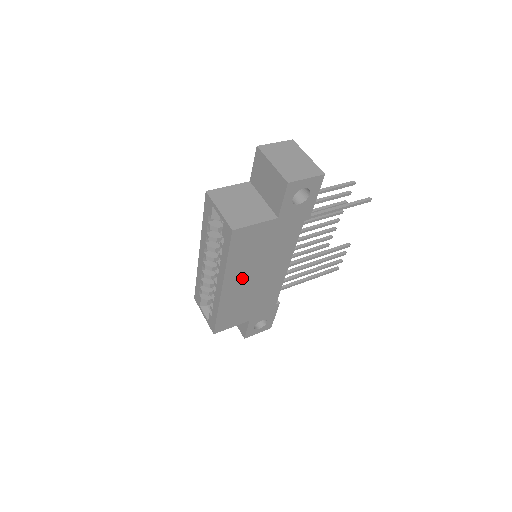
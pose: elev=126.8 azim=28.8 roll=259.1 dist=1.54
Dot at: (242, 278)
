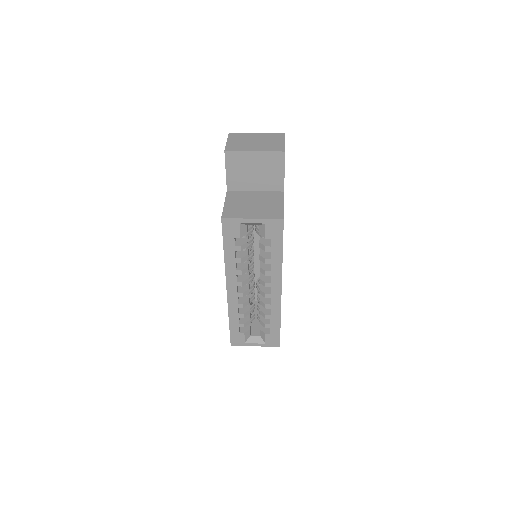
Dot at: occluded
